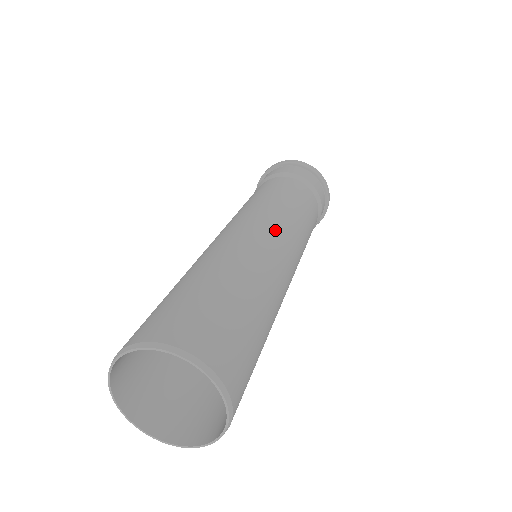
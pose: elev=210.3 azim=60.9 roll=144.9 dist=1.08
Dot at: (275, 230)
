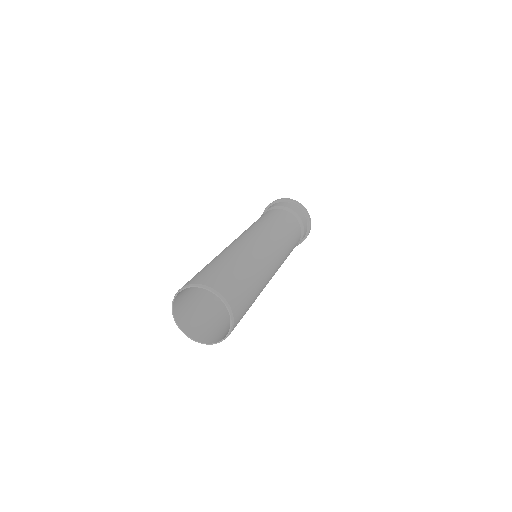
Dot at: (274, 247)
